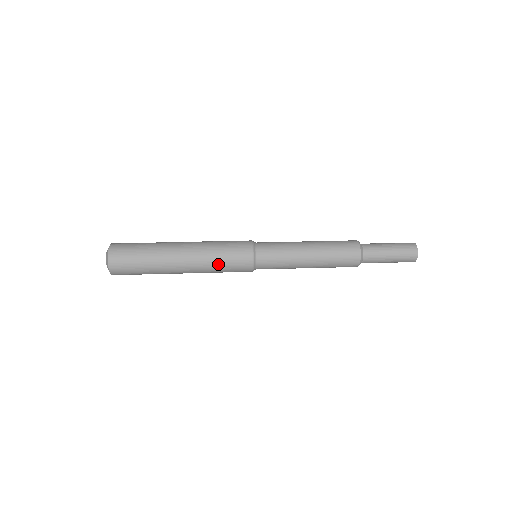
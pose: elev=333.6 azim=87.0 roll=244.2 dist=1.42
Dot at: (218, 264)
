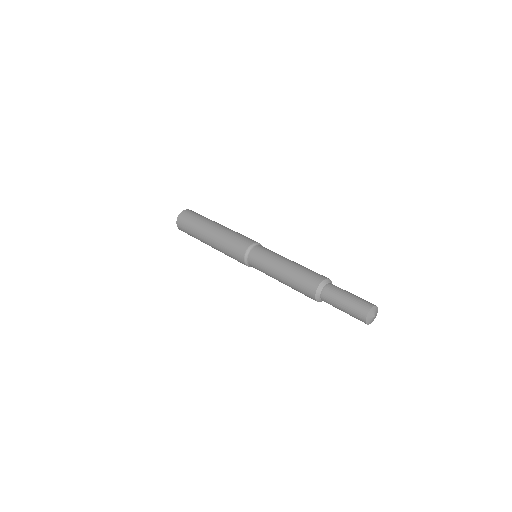
Dot at: (226, 248)
